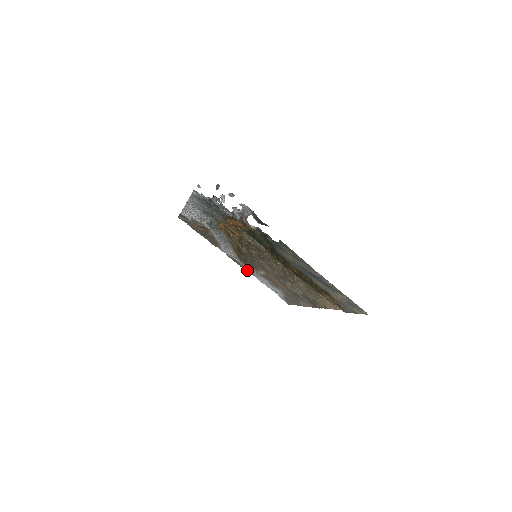
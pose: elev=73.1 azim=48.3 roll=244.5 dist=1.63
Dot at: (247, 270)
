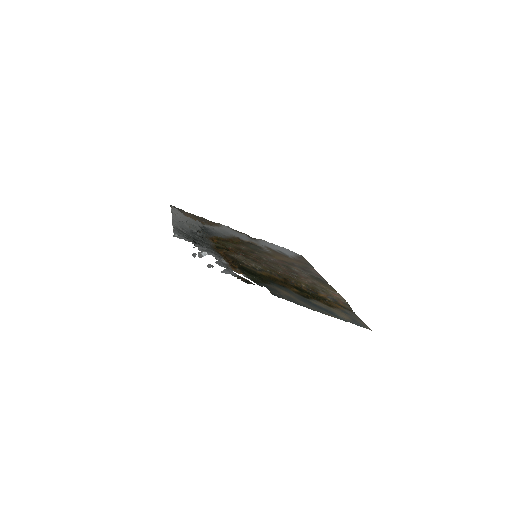
Dot at: (254, 238)
